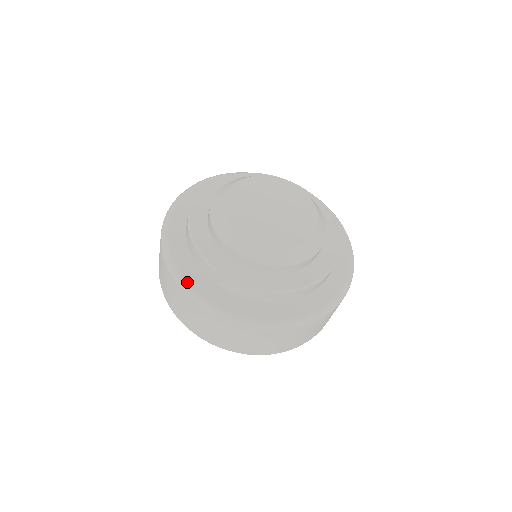
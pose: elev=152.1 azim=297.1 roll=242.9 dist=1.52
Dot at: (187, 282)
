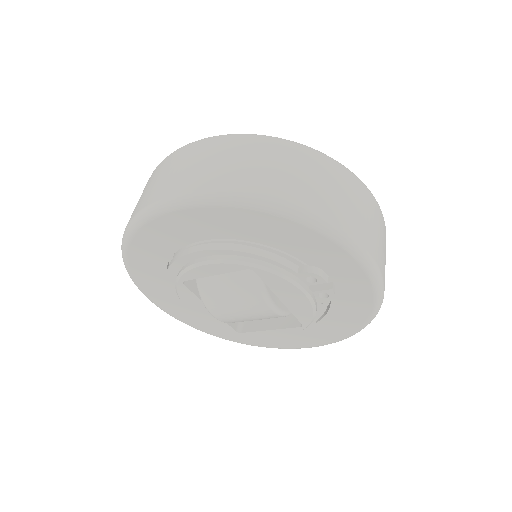
Dot at: occluded
